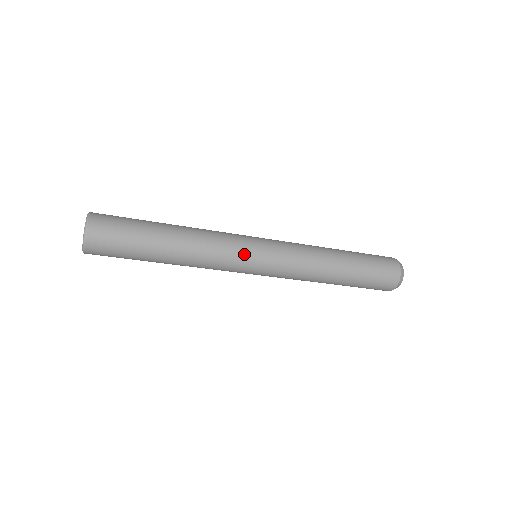
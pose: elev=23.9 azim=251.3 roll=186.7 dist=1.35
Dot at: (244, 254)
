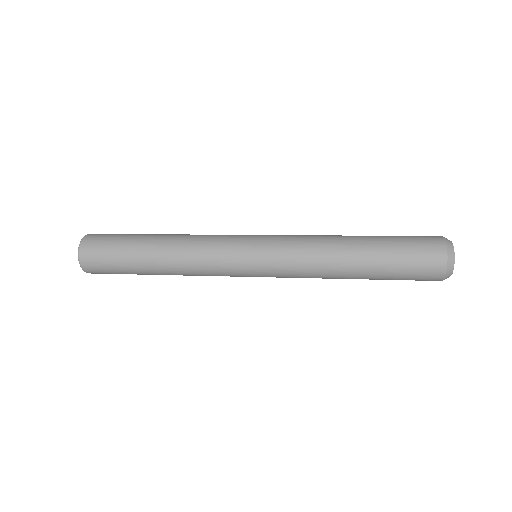
Dot at: (233, 248)
